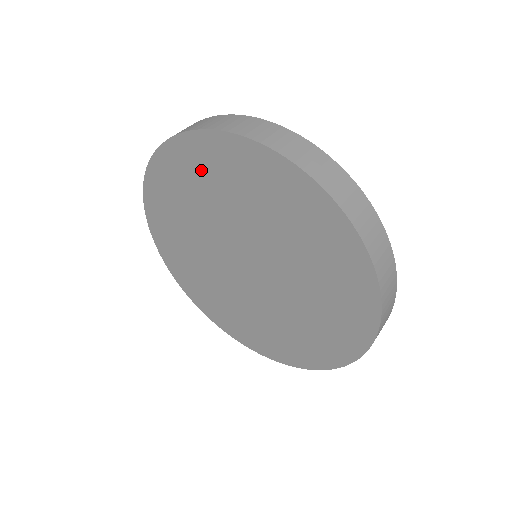
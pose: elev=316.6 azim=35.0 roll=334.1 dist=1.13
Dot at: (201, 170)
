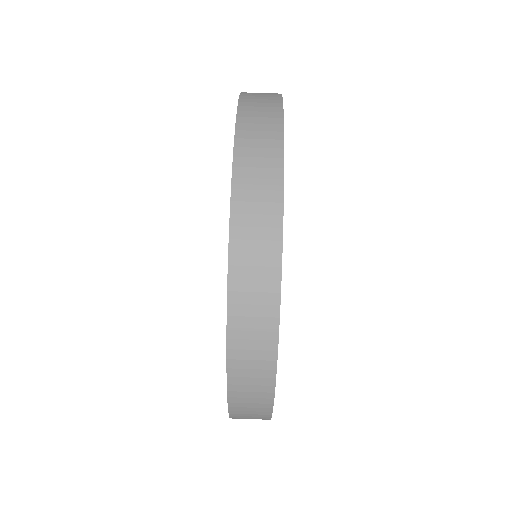
Dot at: occluded
